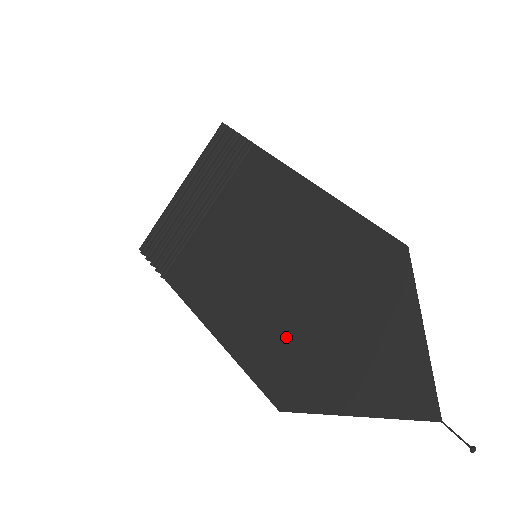
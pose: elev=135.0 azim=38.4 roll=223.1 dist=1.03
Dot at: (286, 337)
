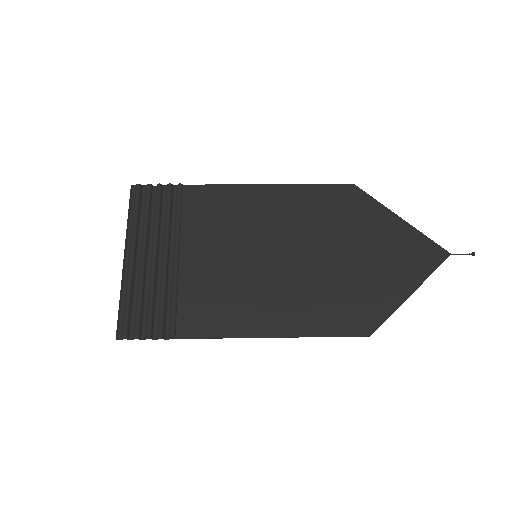
Dot at: (330, 287)
